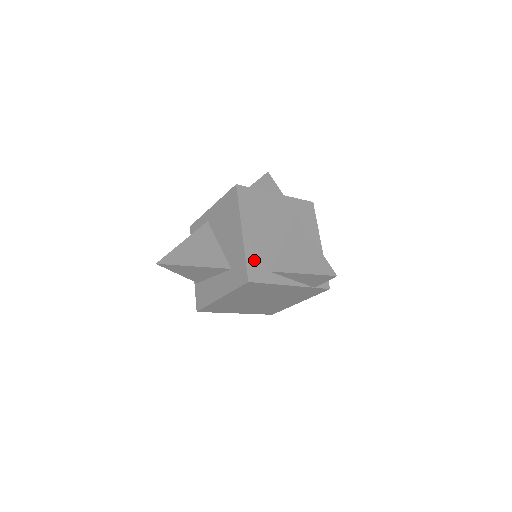
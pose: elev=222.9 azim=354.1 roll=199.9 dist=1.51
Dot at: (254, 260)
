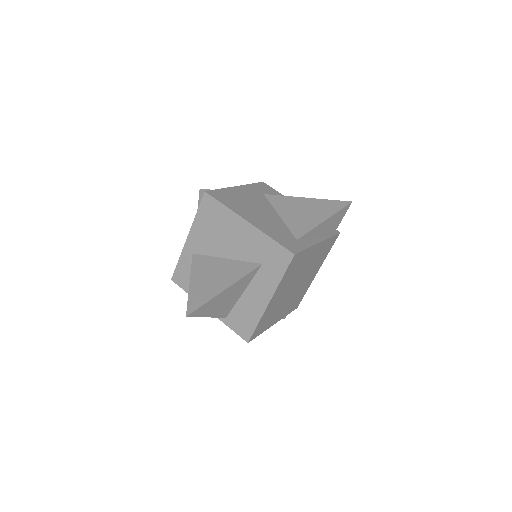
Dot at: (279, 237)
